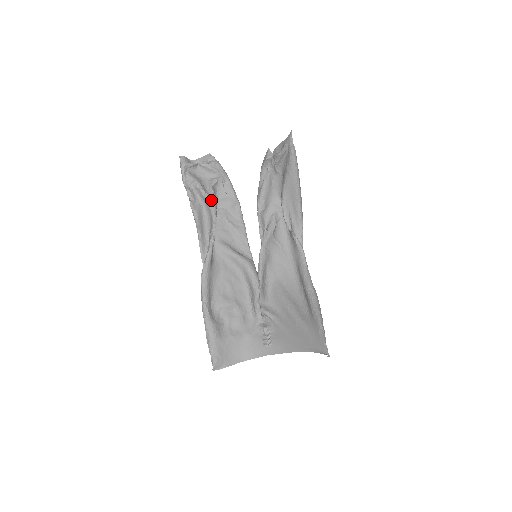
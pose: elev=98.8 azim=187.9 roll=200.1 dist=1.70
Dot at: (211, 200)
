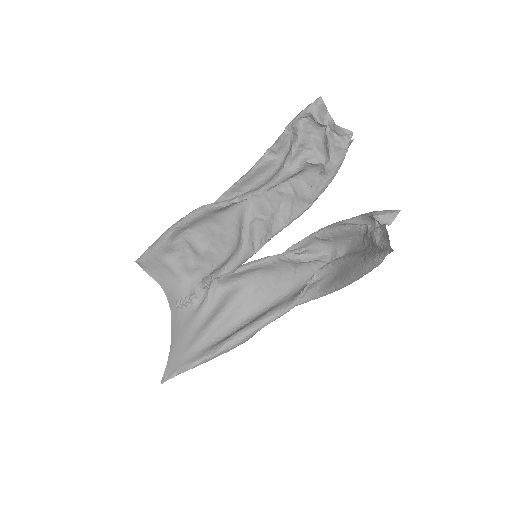
Dot at: (284, 172)
